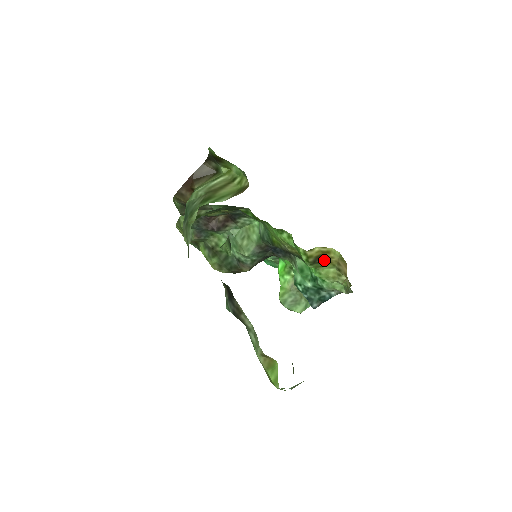
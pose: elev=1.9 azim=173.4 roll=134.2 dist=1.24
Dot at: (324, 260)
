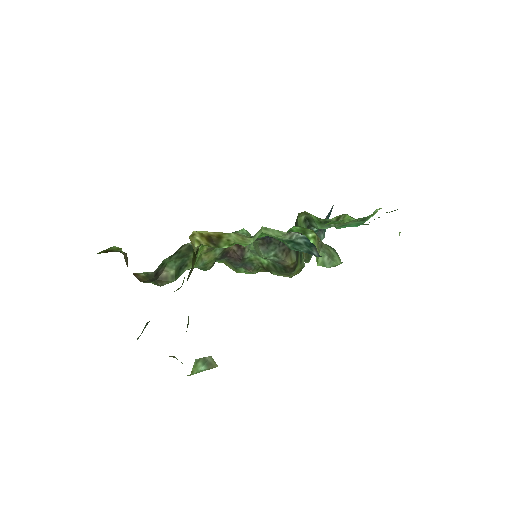
Dot at: (215, 238)
